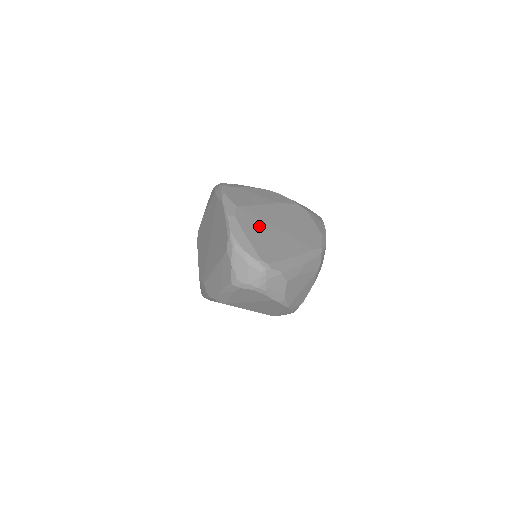
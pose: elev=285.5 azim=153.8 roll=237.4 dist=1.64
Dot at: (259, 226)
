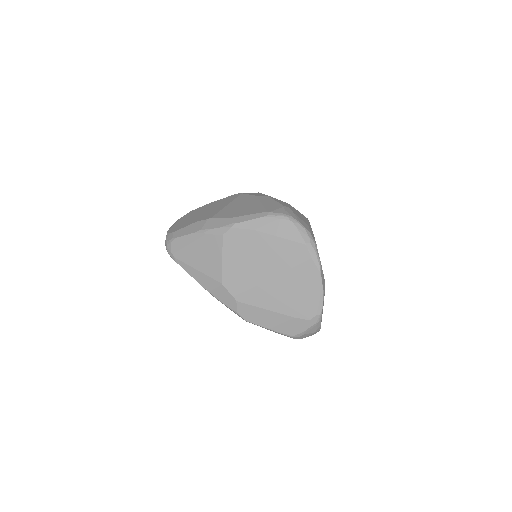
Dot at: occluded
